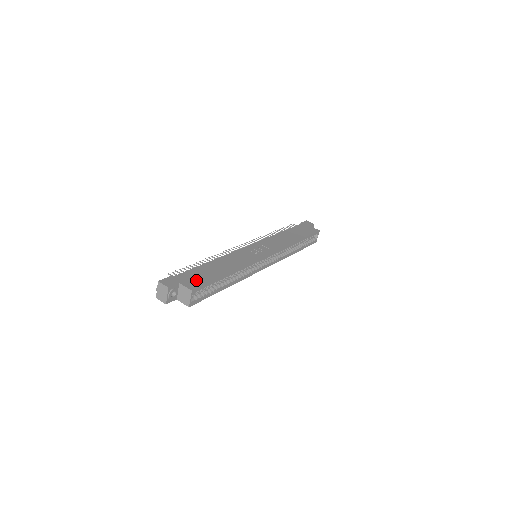
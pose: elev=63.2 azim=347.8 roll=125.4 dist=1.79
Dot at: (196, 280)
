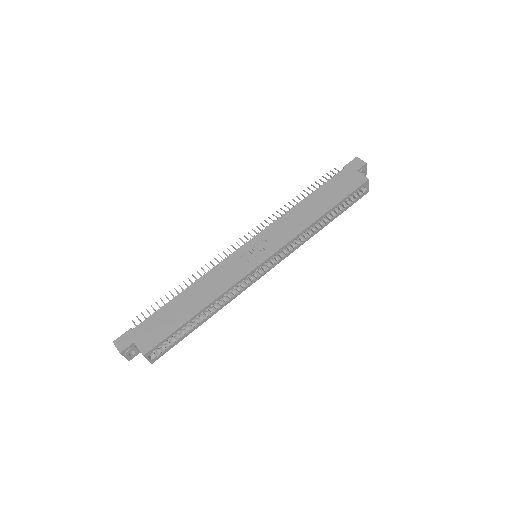
Dot at: (154, 334)
